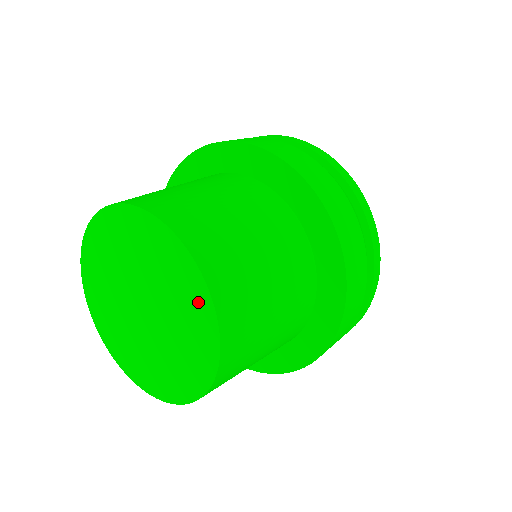
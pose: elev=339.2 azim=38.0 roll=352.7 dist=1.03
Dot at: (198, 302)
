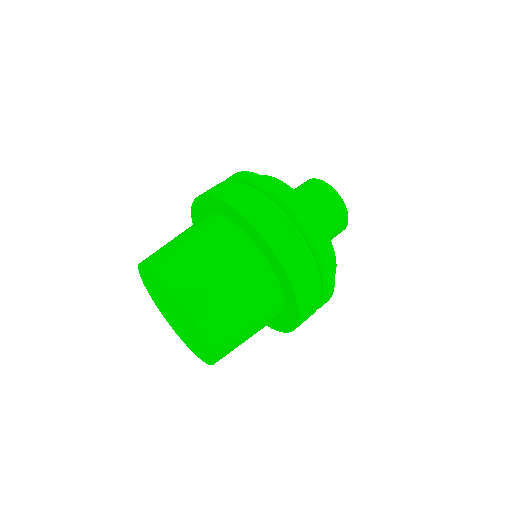
Dot at: (185, 312)
